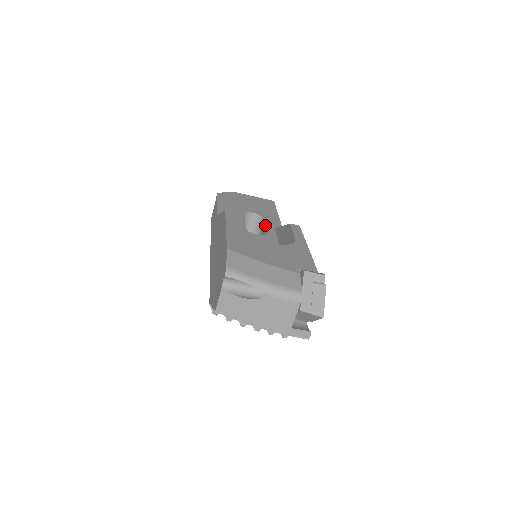
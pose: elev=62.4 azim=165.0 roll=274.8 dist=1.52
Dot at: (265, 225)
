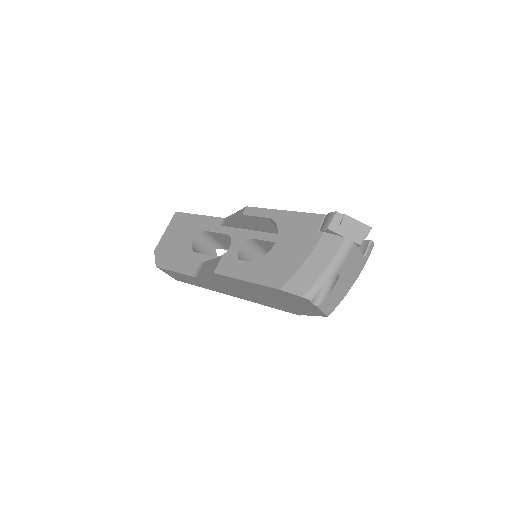
Dot at: (214, 233)
